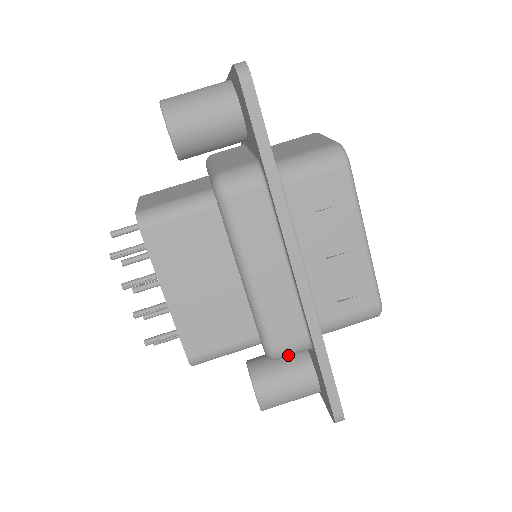
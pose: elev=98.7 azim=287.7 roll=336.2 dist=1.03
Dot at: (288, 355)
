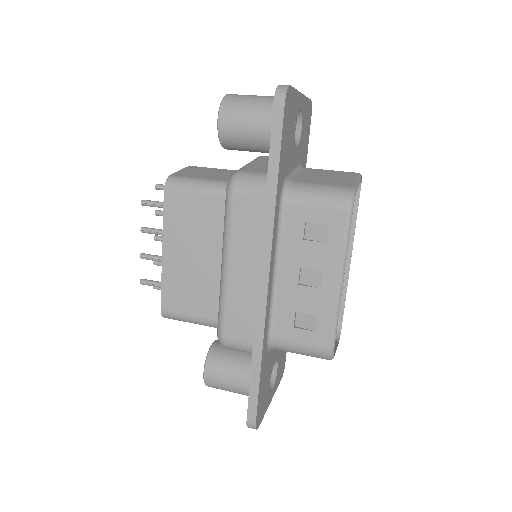
Dot at: (234, 349)
